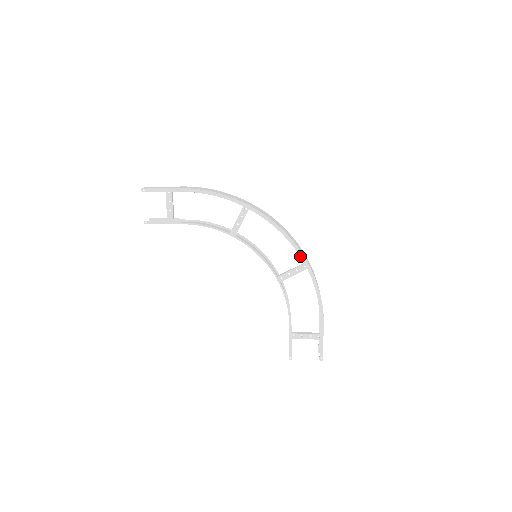
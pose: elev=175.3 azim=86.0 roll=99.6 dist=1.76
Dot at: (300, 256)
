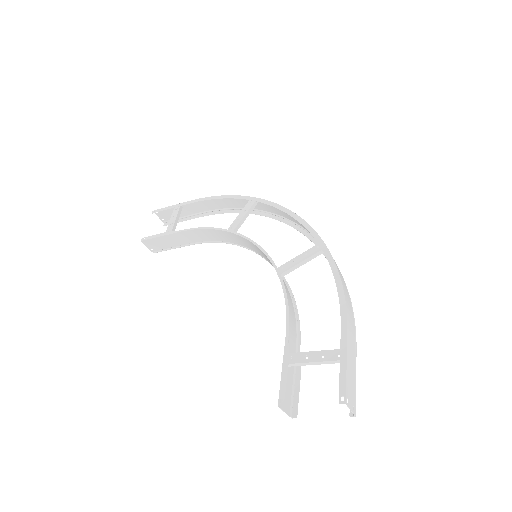
Dot at: (311, 234)
